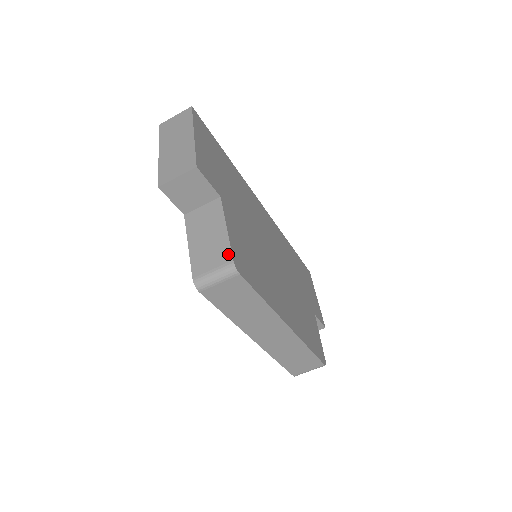
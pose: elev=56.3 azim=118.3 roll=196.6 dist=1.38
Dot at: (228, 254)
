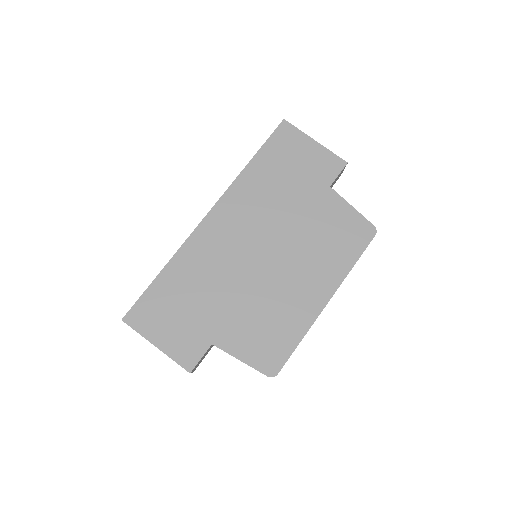
Dot at: occluded
